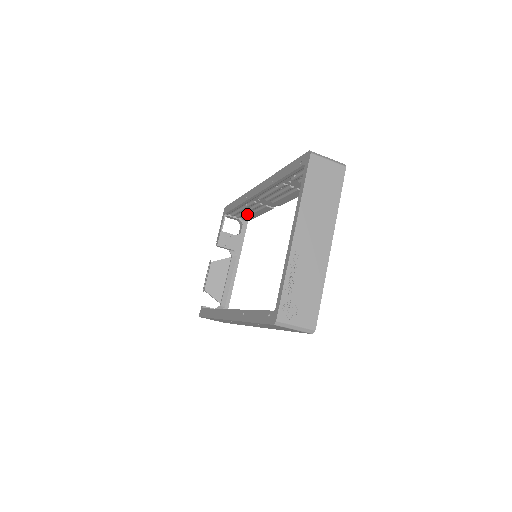
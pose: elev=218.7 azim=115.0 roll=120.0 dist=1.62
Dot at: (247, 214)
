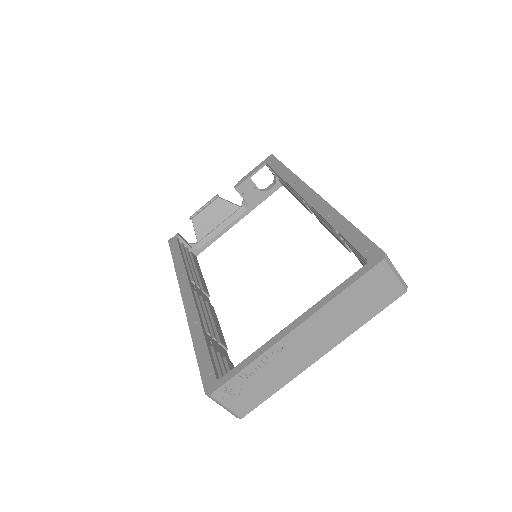
Dot at: occluded
